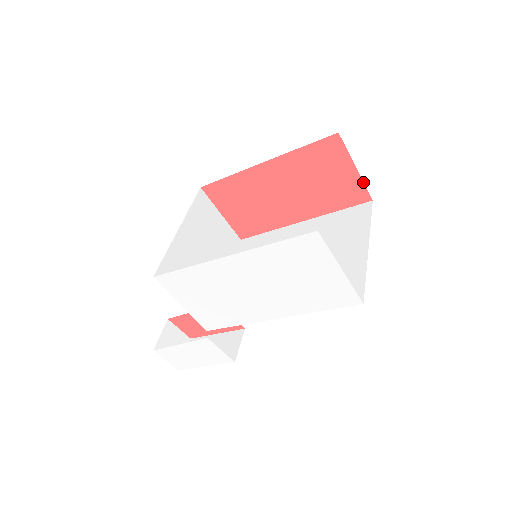
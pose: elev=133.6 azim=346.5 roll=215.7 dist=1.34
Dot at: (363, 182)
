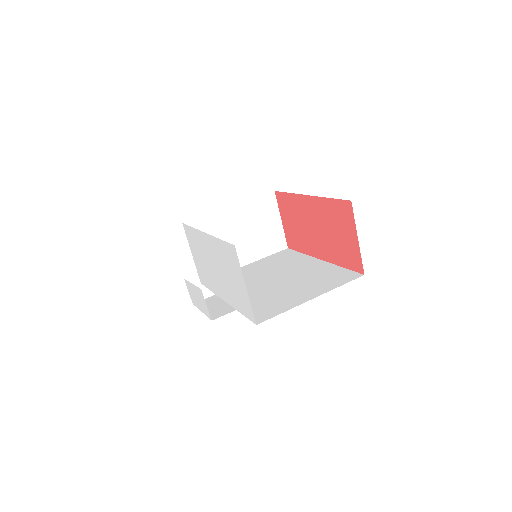
Dot at: occluded
